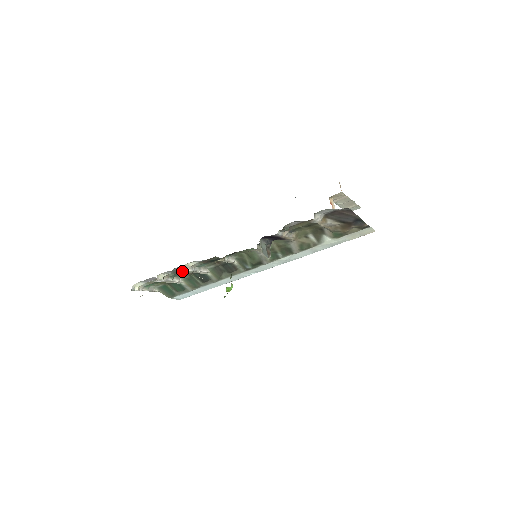
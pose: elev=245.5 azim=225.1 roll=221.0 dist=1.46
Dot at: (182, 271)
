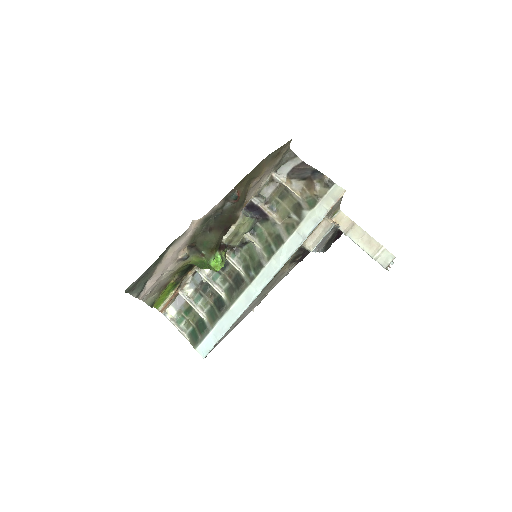
Dot at: (202, 288)
